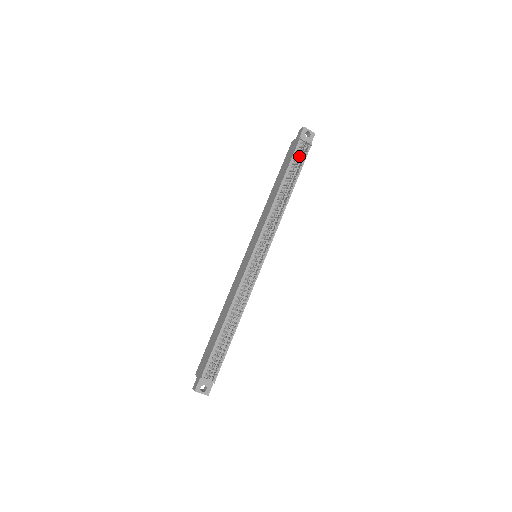
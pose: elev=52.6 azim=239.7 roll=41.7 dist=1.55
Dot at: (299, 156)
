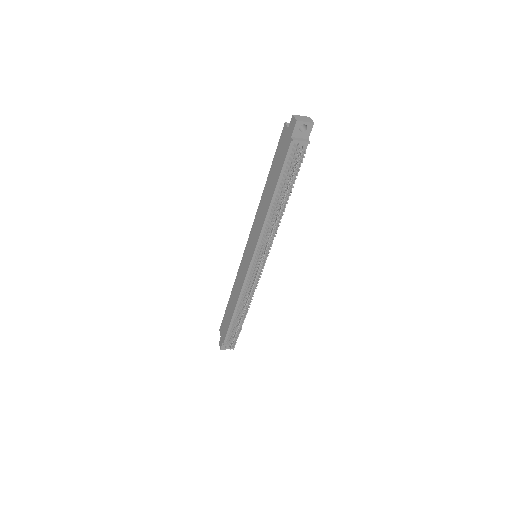
Dot at: (292, 166)
